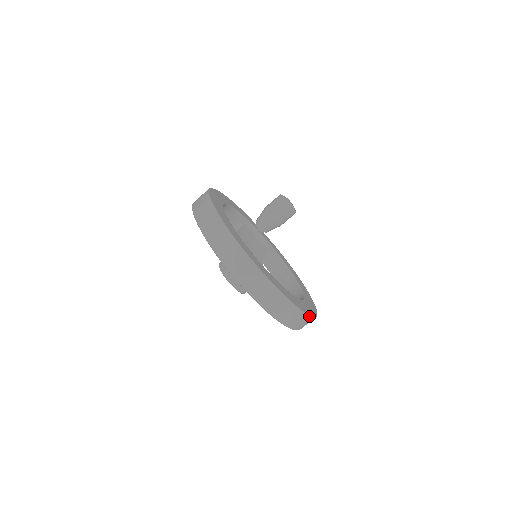
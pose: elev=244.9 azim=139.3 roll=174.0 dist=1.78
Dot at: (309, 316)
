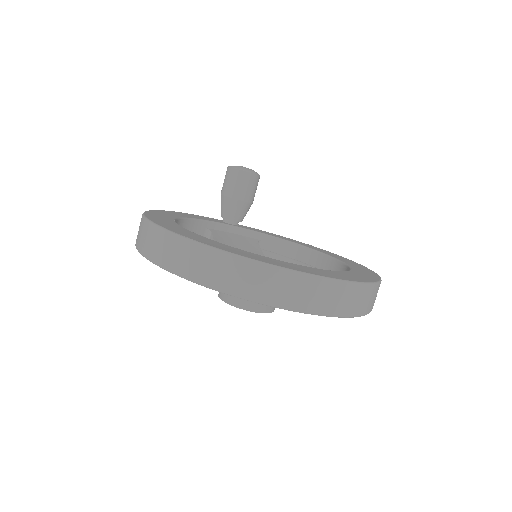
Dot at: (379, 283)
